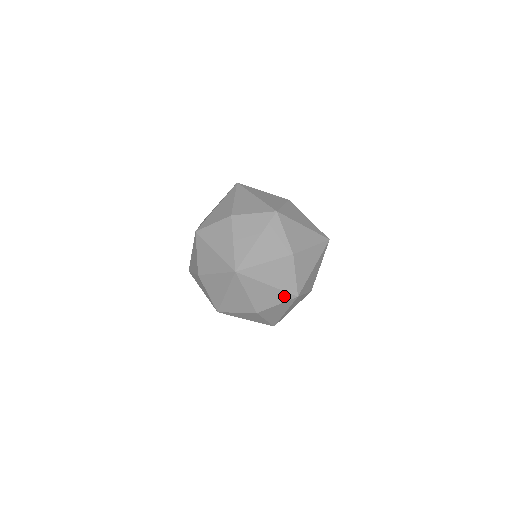
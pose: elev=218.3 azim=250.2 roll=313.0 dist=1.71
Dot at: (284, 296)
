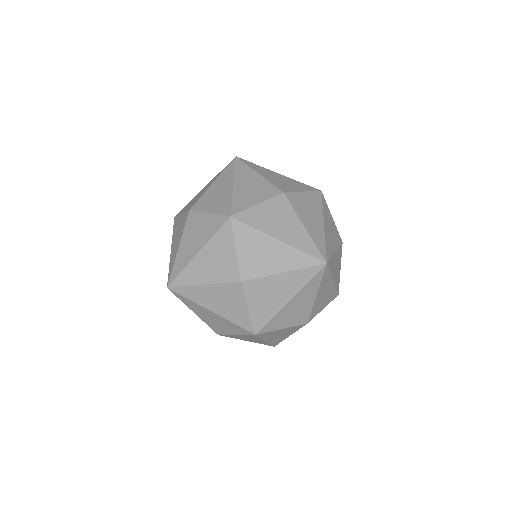
Dot at: (238, 328)
